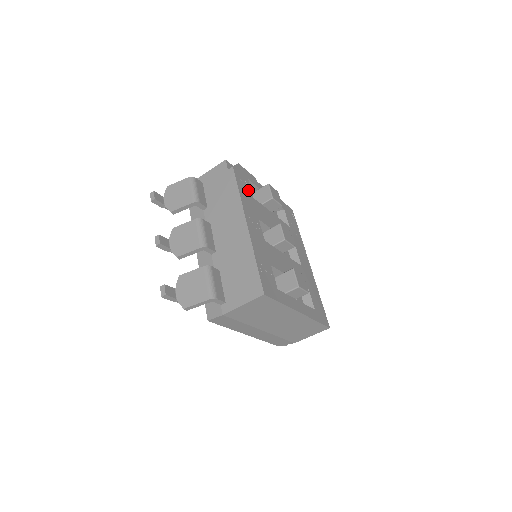
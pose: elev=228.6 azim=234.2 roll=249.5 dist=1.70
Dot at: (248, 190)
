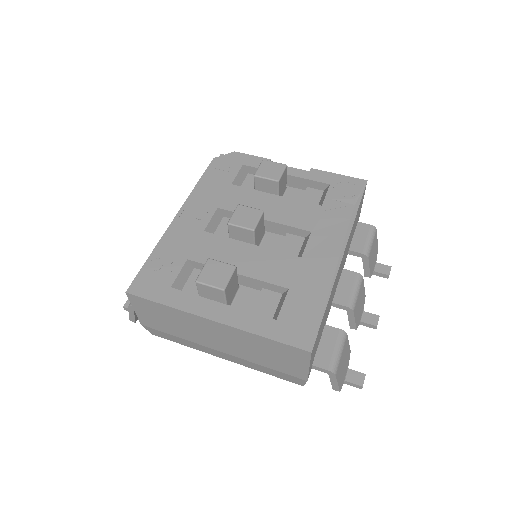
Dot at: (227, 178)
